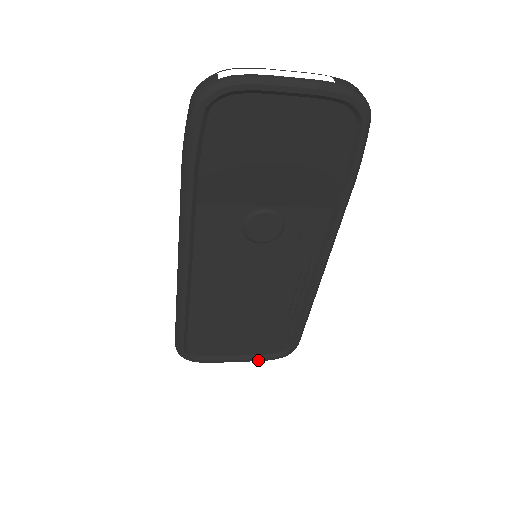
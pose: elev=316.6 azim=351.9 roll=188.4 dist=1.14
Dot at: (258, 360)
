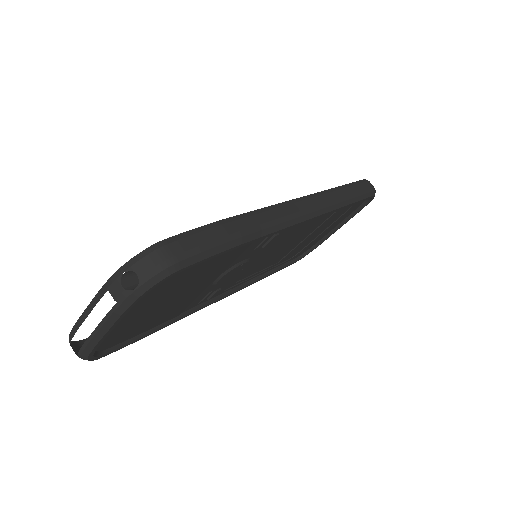
Dot at: (354, 215)
